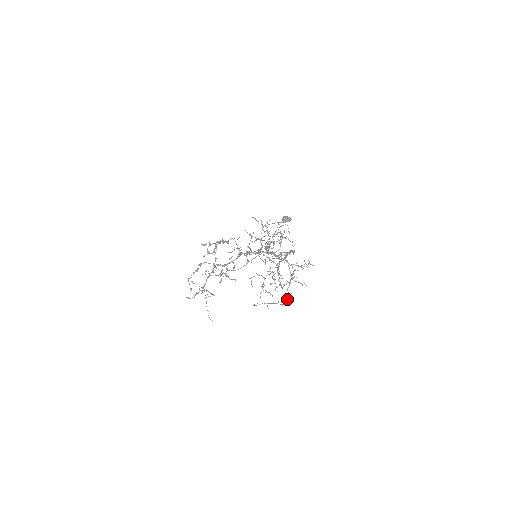
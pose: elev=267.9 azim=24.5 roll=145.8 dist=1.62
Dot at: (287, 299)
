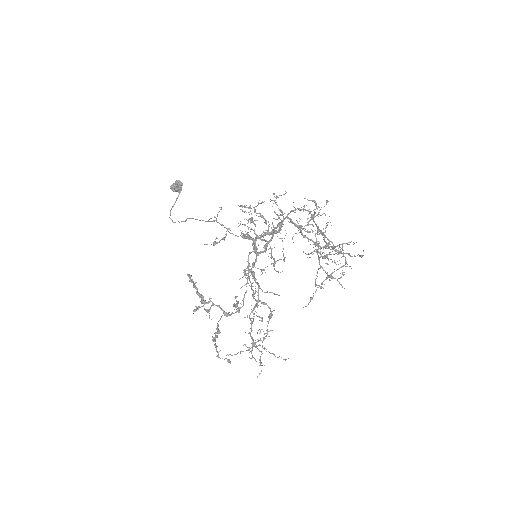
Dot at: occluded
